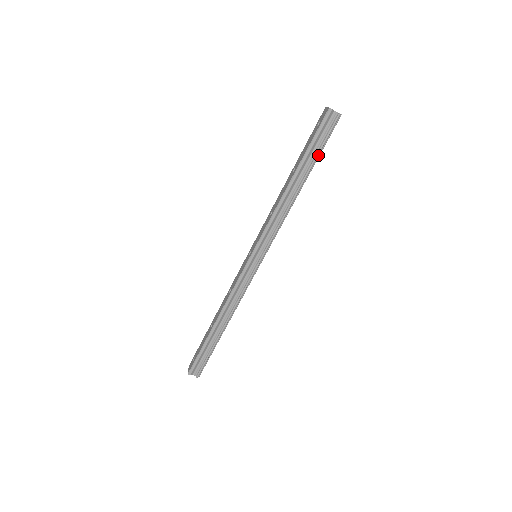
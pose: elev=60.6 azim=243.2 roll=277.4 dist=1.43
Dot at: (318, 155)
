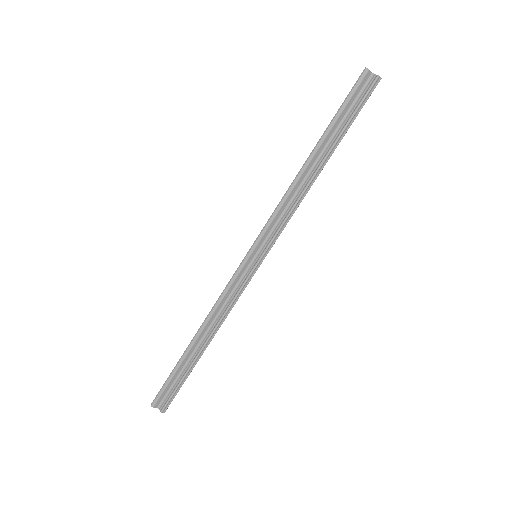
Dot at: (347, 128)
